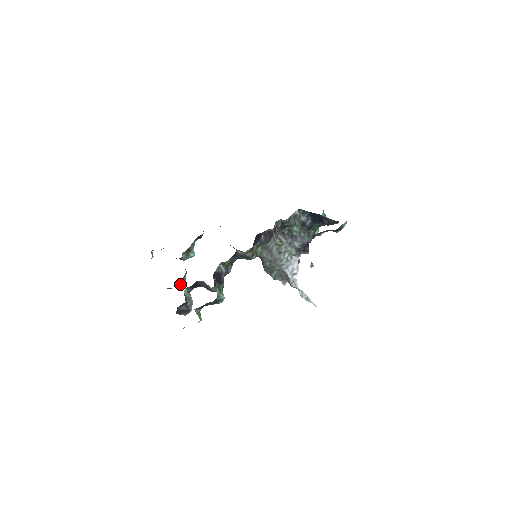
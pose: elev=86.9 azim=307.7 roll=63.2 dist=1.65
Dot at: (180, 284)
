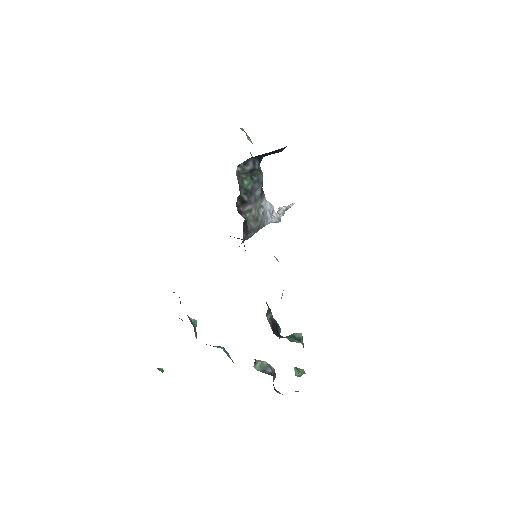
Dot at: occluded
